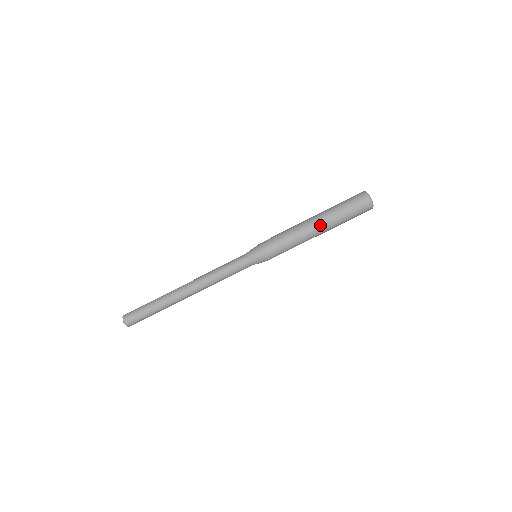
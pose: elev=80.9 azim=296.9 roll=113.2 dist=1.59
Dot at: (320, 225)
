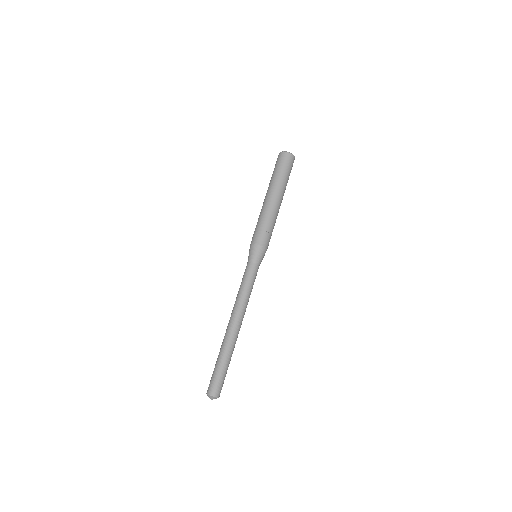
Dot at: (269, 194)
